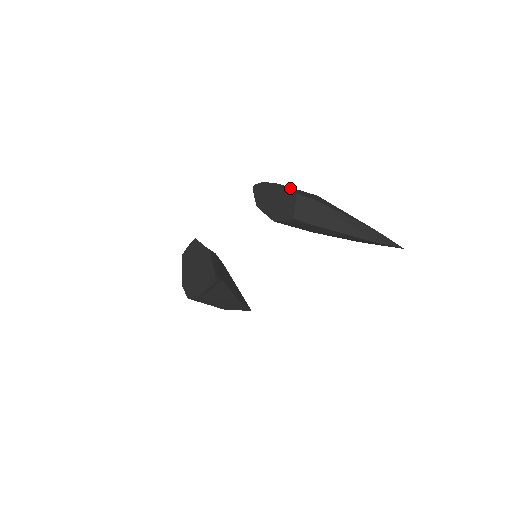
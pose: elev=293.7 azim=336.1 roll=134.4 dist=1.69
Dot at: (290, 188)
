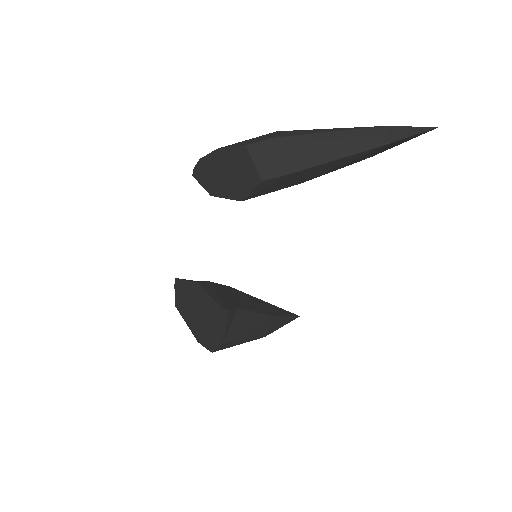
Dot at: (234, 144)
